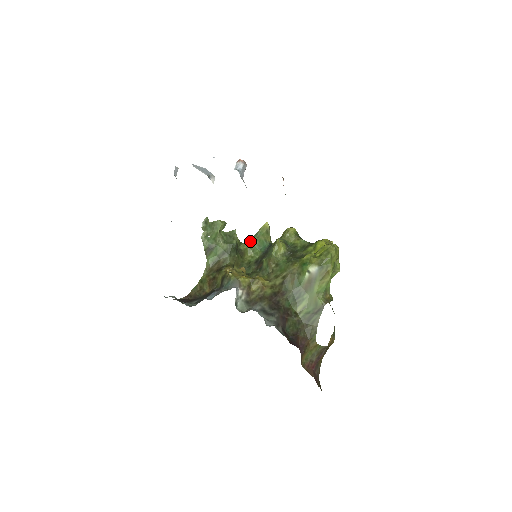
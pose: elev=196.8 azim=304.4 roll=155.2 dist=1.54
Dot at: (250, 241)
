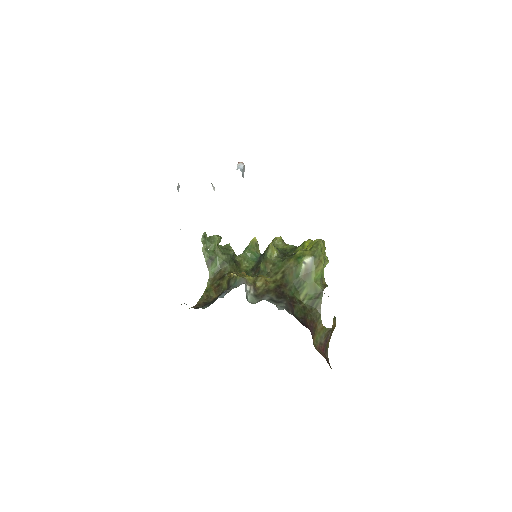
Dot at: (243, 254)
